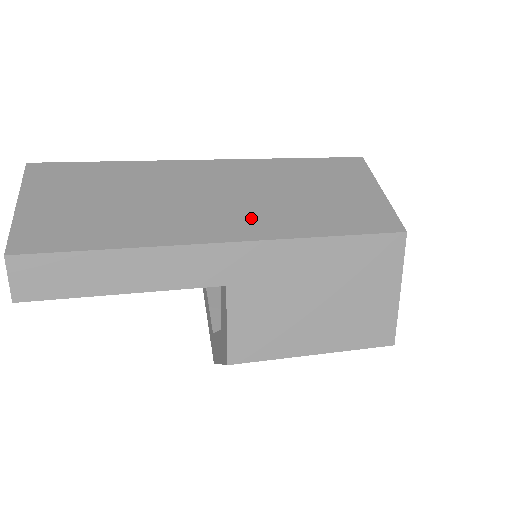
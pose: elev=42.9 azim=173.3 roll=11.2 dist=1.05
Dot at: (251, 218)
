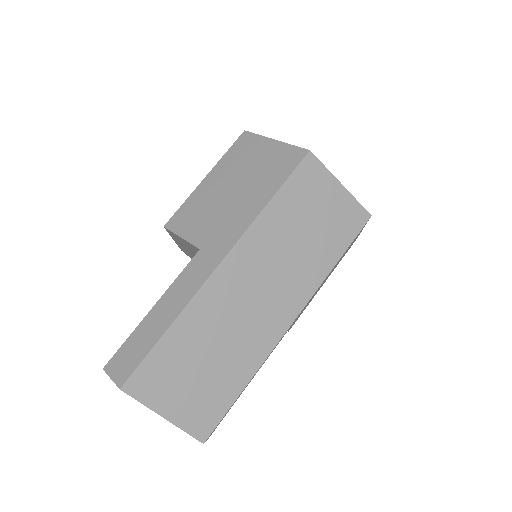
Dot at: (290, 291)
